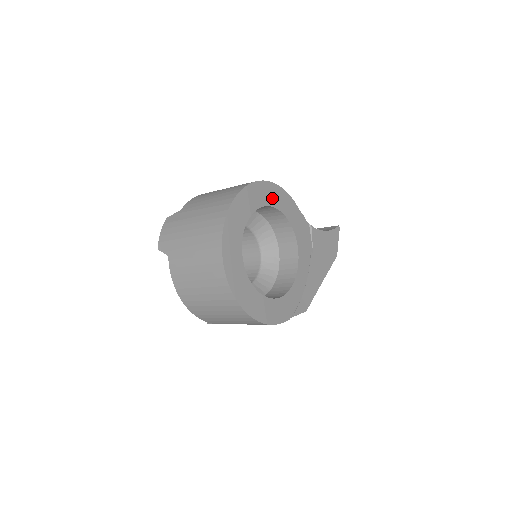
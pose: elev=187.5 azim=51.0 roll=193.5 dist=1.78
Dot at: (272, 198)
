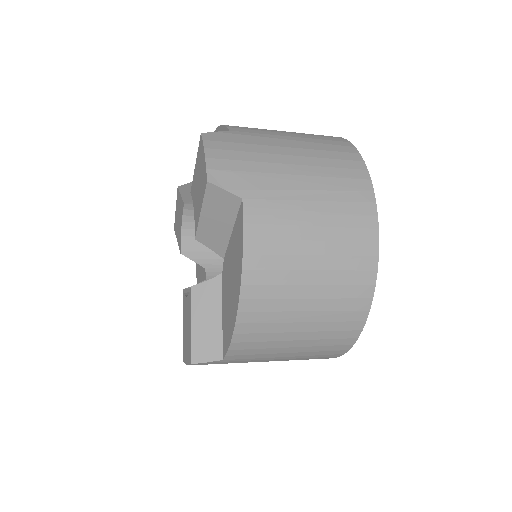
Dot at: occluded
